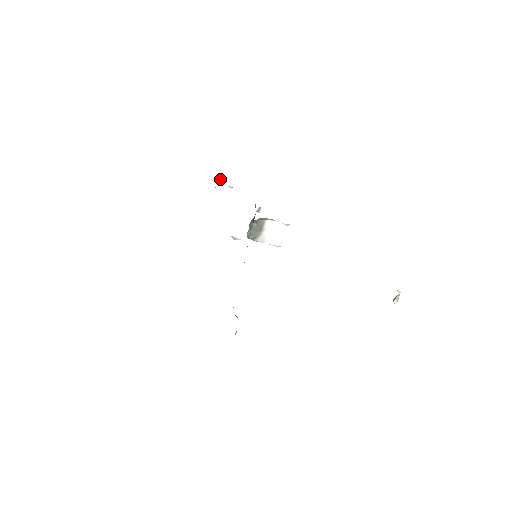
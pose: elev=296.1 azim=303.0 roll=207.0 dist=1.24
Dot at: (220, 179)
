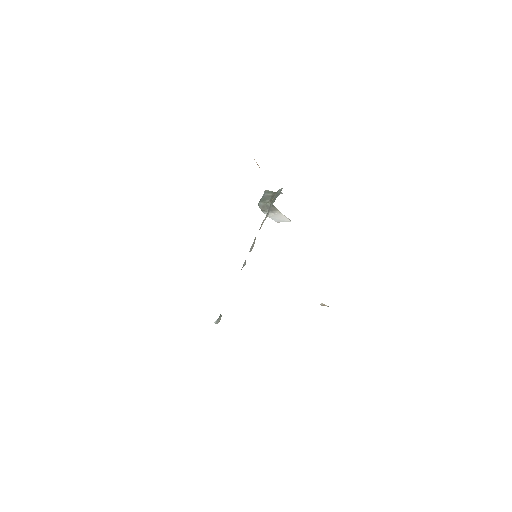
Dot at: occluded
